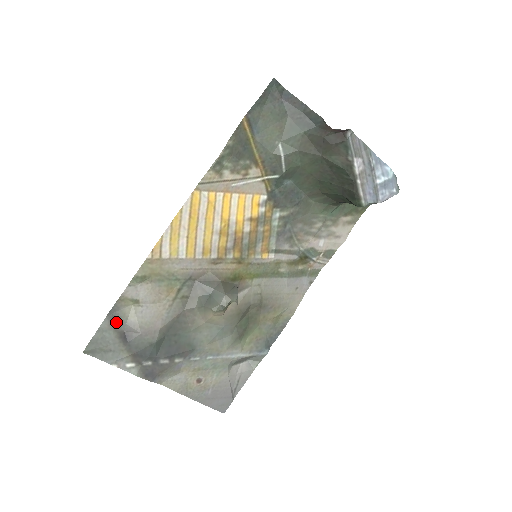
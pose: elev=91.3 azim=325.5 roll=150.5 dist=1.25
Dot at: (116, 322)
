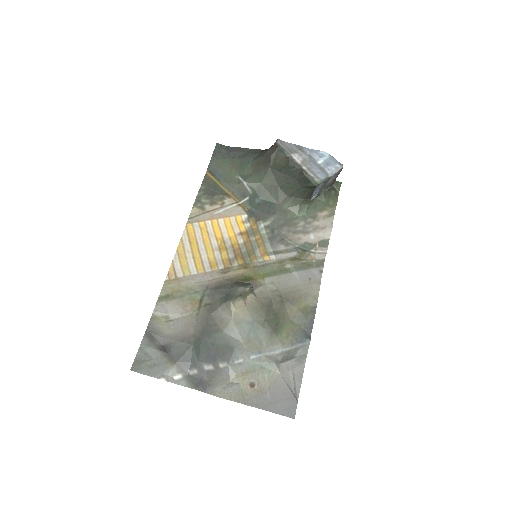
Dot at: (154, 338)
